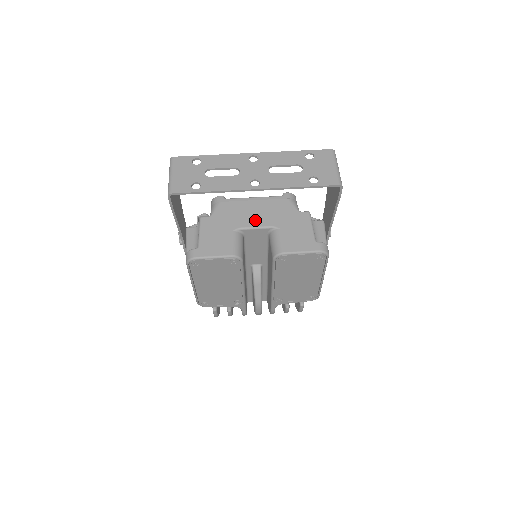
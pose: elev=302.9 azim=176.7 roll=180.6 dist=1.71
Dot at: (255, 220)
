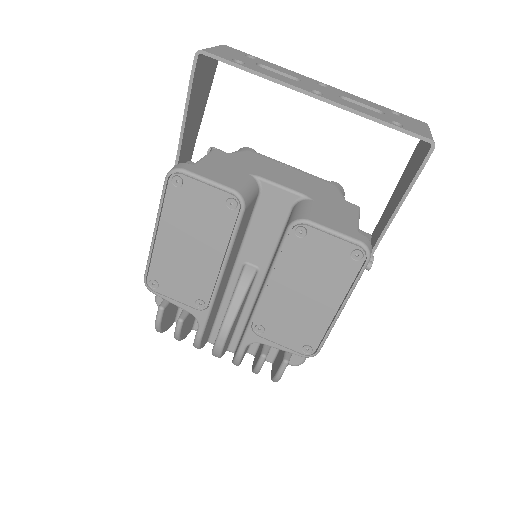
Dot at: (284, 180)
